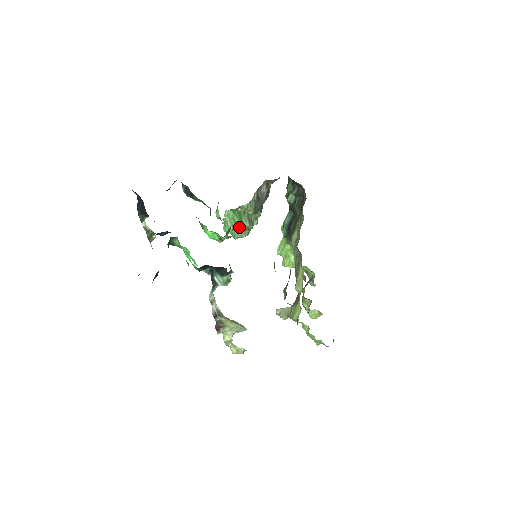
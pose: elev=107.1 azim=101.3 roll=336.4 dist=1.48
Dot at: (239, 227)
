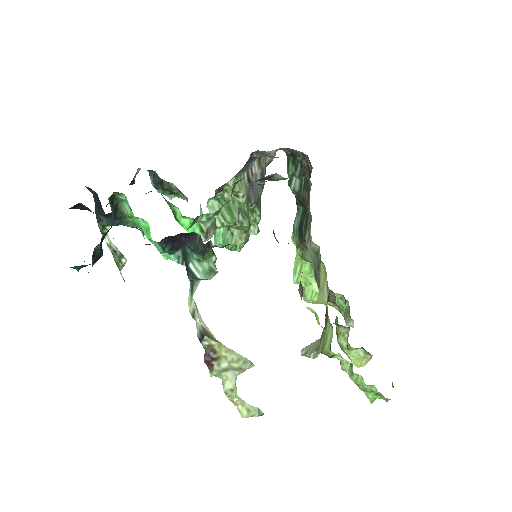
Dot at: (229, 223)
